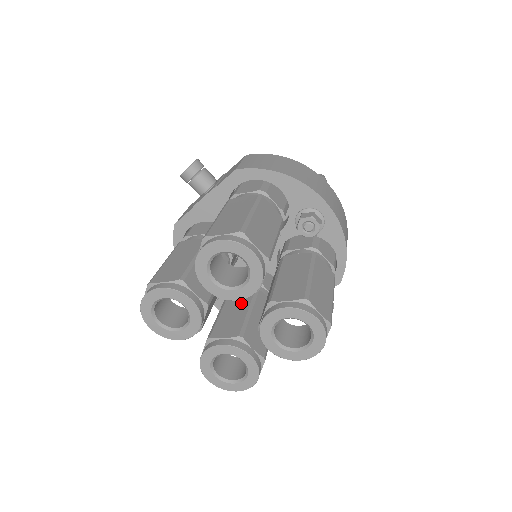
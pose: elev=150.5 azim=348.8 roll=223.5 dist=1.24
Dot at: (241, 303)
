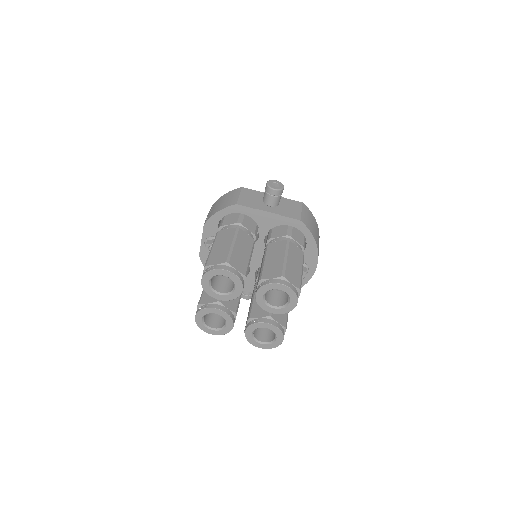
Dot at: occluded
